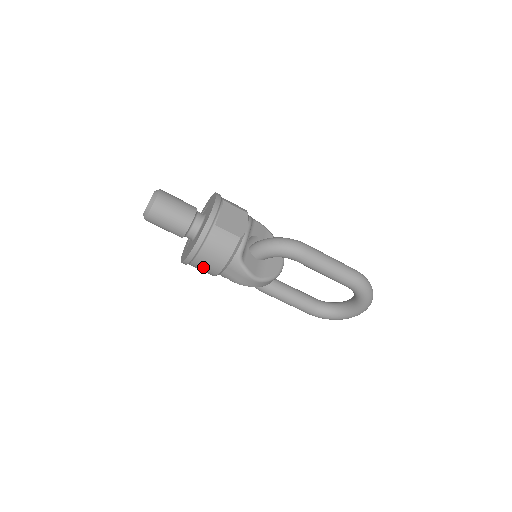
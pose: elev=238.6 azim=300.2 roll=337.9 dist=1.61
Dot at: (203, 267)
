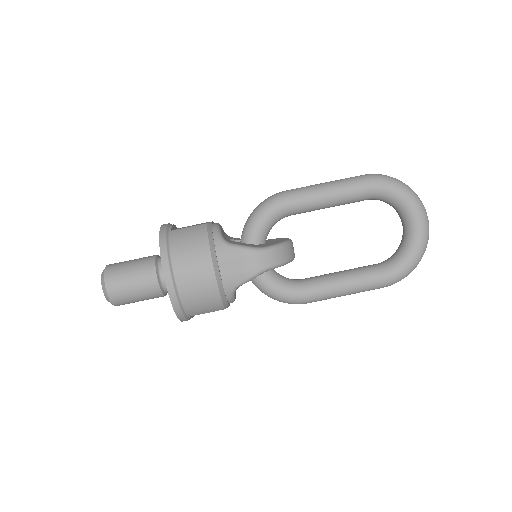
Dot at: (194, 285)
